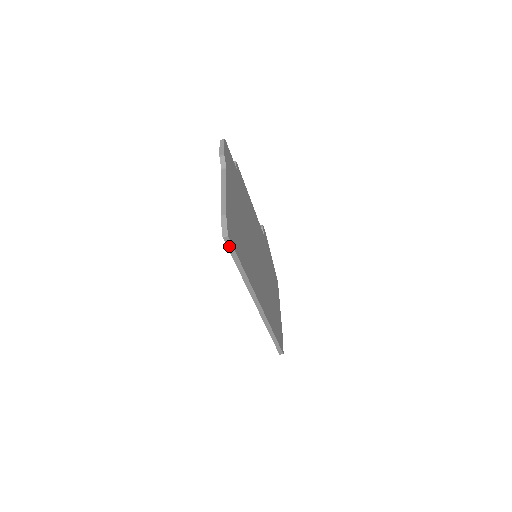
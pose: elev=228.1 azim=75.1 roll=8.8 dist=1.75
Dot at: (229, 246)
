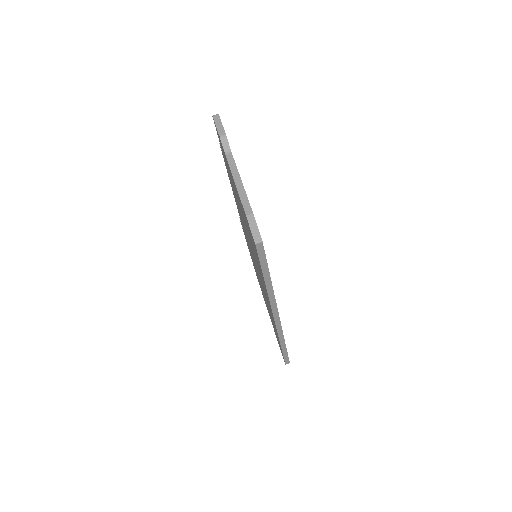
Dot at: (260, 254)
